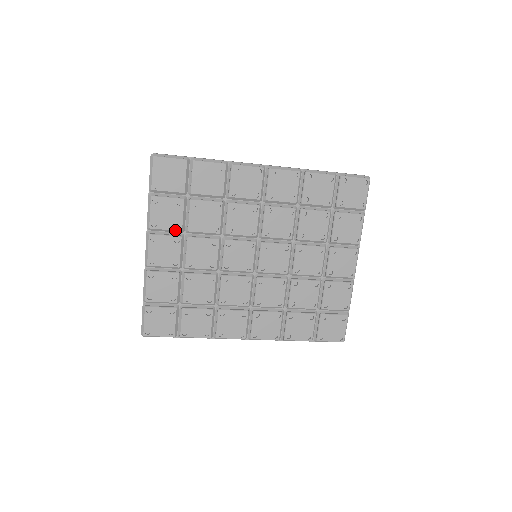
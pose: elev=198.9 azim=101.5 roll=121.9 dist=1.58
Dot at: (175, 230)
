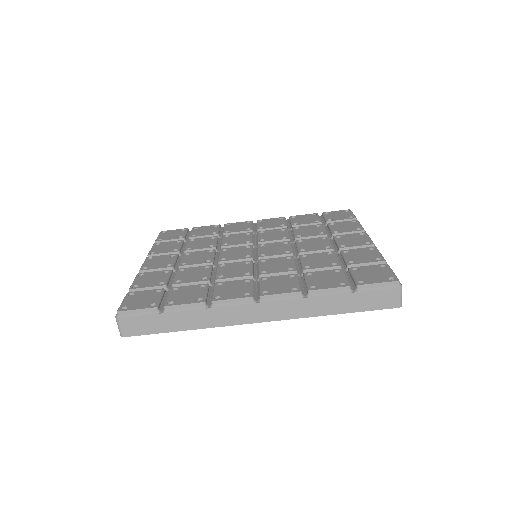
Dot at: (172, 252)
